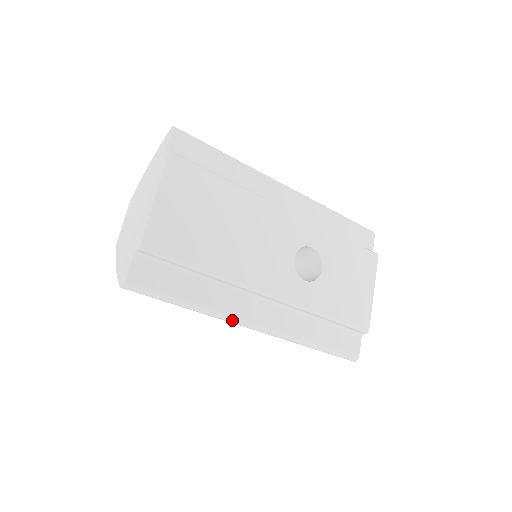
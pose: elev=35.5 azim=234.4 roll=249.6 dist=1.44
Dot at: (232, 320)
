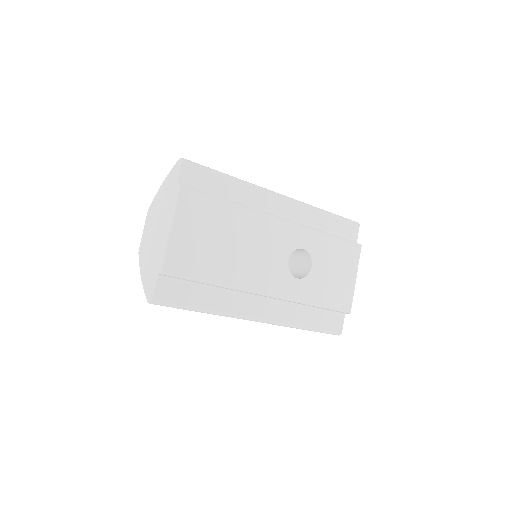
Dot at: (238, 317)
